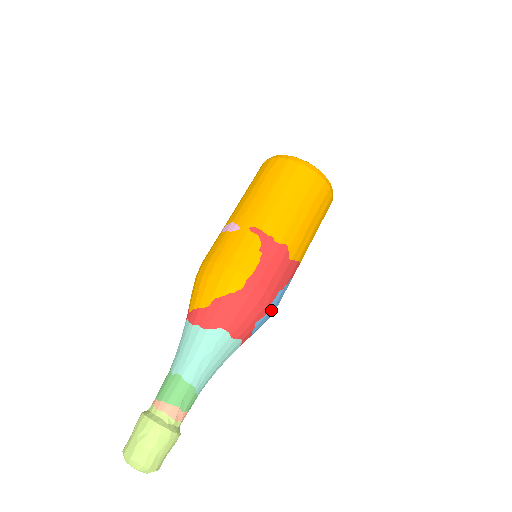
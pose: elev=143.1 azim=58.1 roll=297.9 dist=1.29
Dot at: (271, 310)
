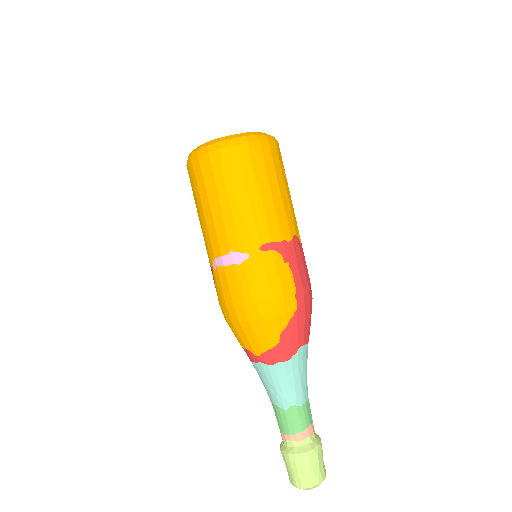
Dot at: occluded
